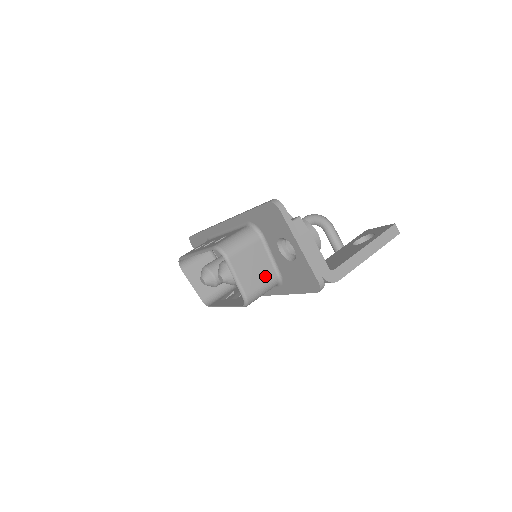
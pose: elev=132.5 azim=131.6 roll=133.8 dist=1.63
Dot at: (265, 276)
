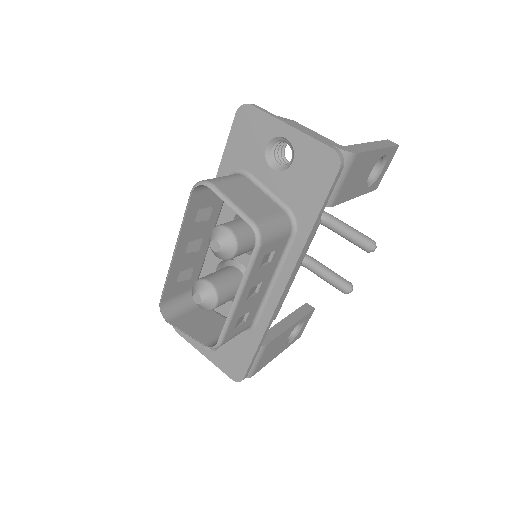
Dot at: (269, 209)
